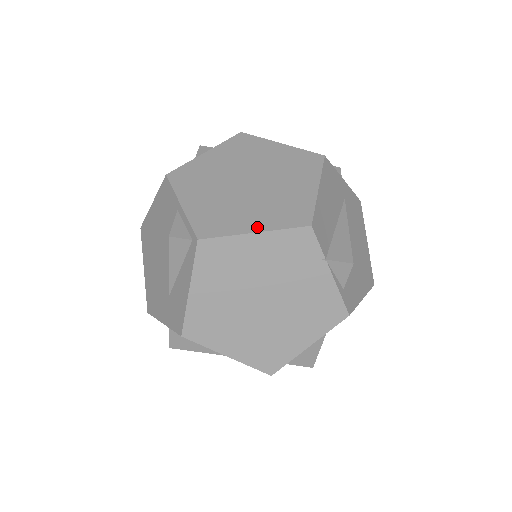
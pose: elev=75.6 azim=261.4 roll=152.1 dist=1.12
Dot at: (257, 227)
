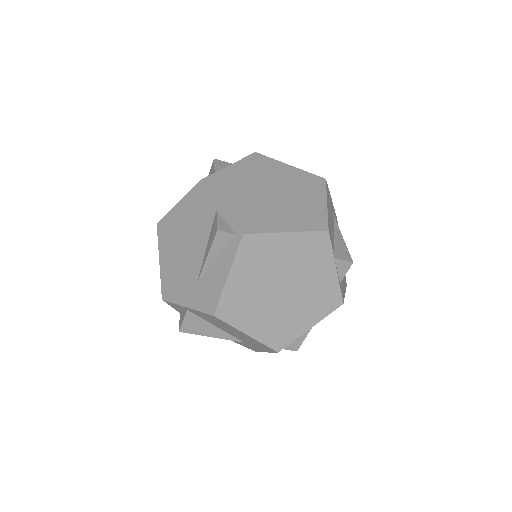
Dot at: (288, 228)
